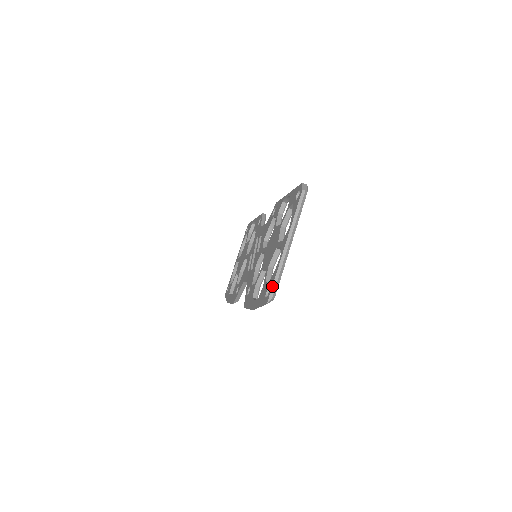
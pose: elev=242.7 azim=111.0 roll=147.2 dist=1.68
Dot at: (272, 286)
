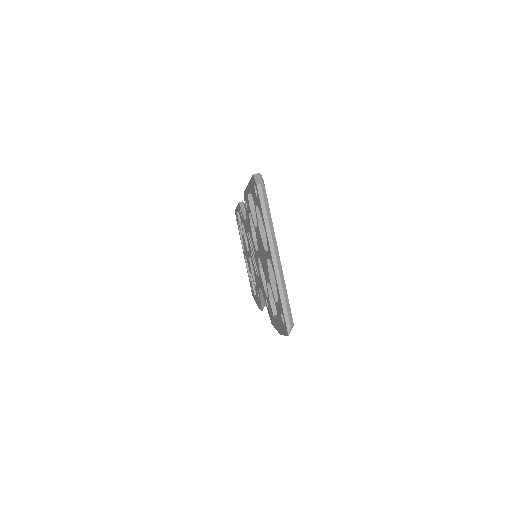
Dot at: (283, 313)
